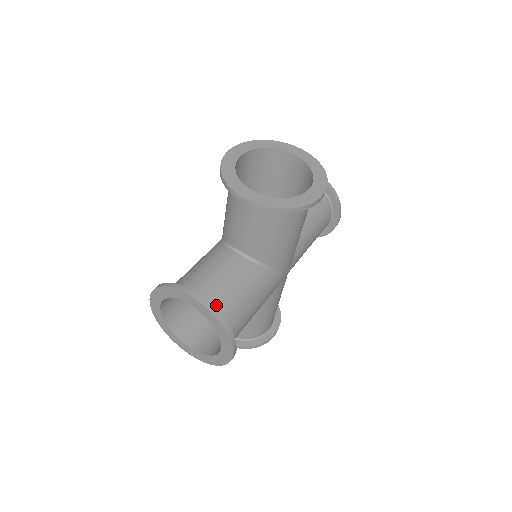
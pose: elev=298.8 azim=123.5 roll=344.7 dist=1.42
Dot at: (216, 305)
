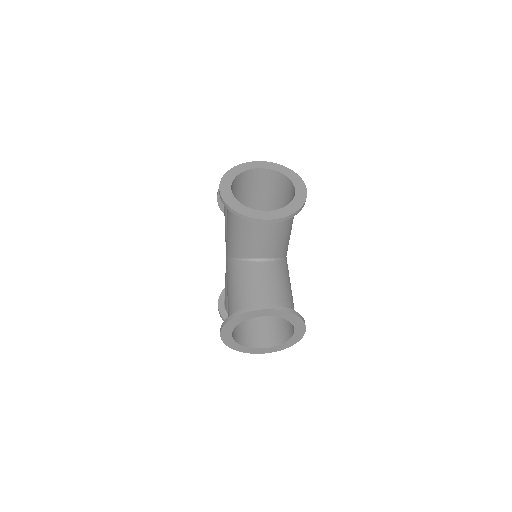
Dot at: (274, 178)
